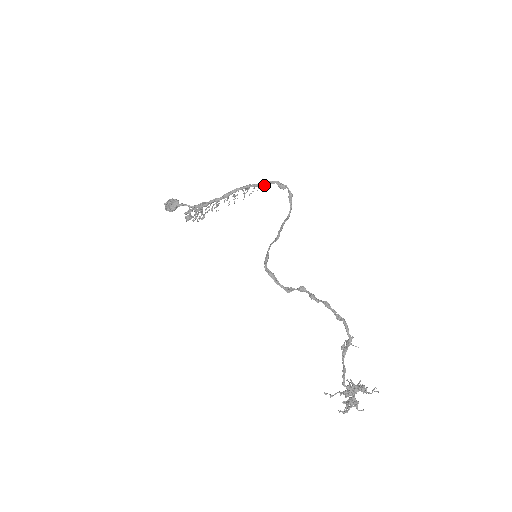
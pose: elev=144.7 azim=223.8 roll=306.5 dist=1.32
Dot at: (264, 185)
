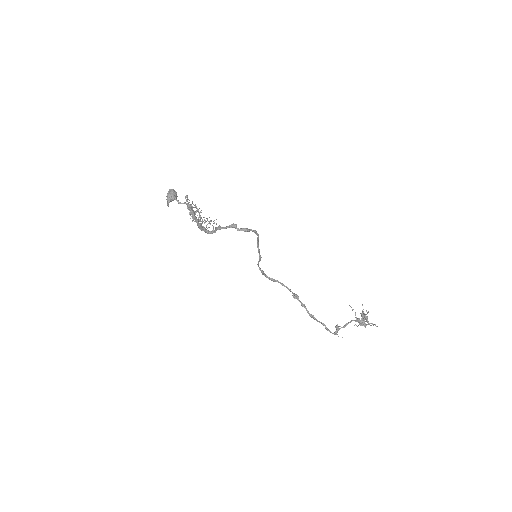
Dot at: occluded
